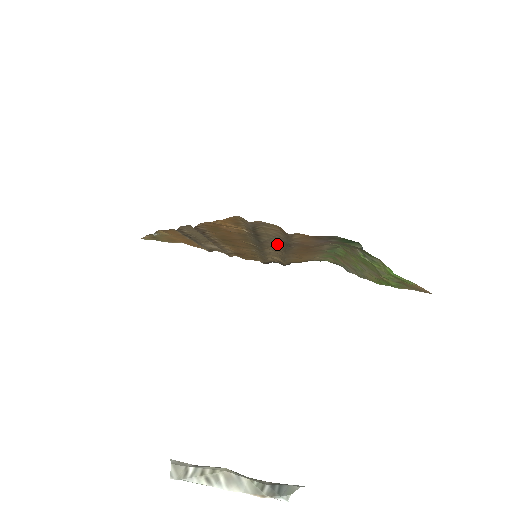
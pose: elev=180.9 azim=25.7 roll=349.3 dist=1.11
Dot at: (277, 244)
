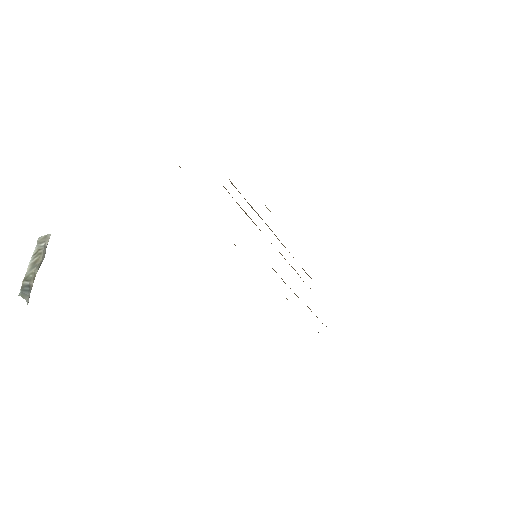
Dot at: occluded
